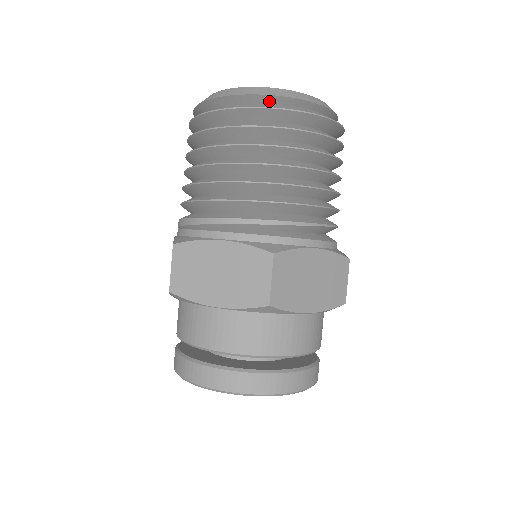
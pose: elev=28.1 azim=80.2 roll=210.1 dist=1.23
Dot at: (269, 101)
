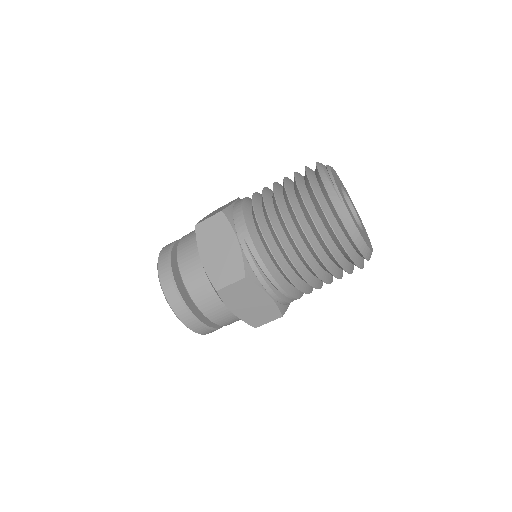
Dot at: (361, 256)
